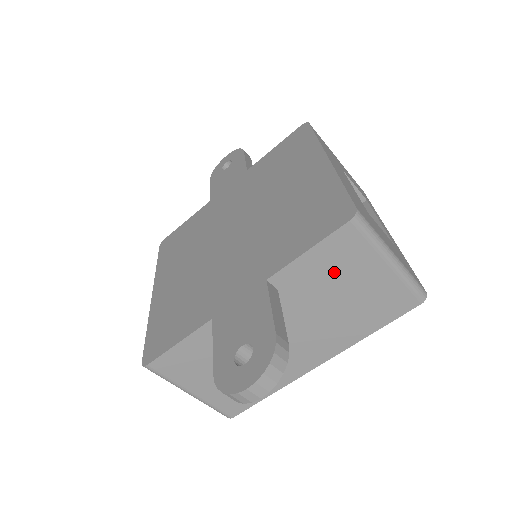
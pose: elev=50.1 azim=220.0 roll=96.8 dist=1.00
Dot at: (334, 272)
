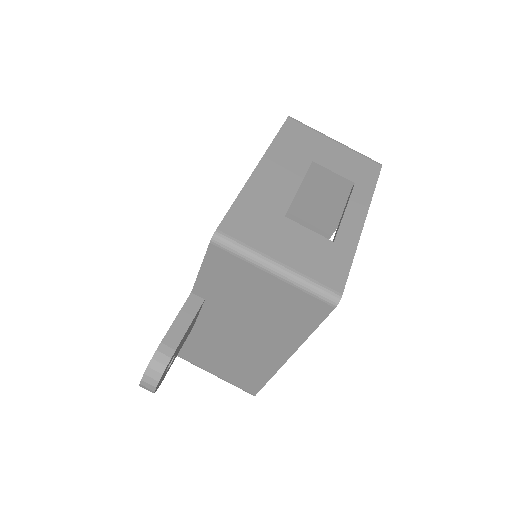
Dot at: (233, 284)
